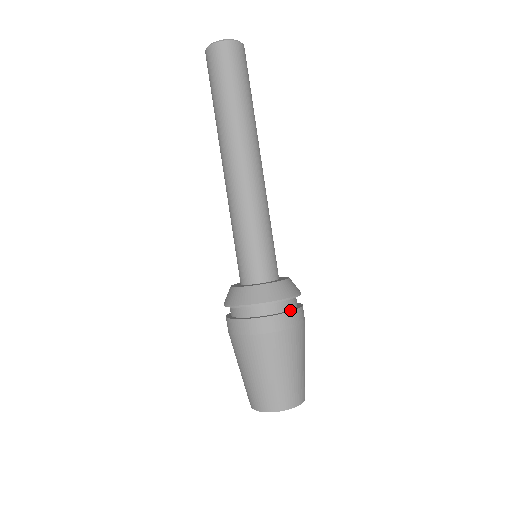
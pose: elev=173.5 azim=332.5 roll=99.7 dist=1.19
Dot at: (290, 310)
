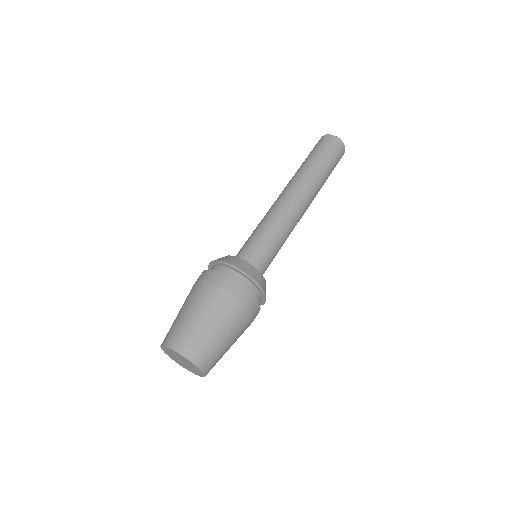
Dot at: occluded
